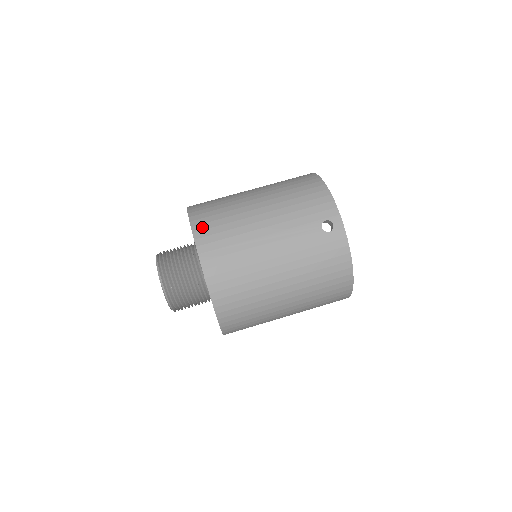
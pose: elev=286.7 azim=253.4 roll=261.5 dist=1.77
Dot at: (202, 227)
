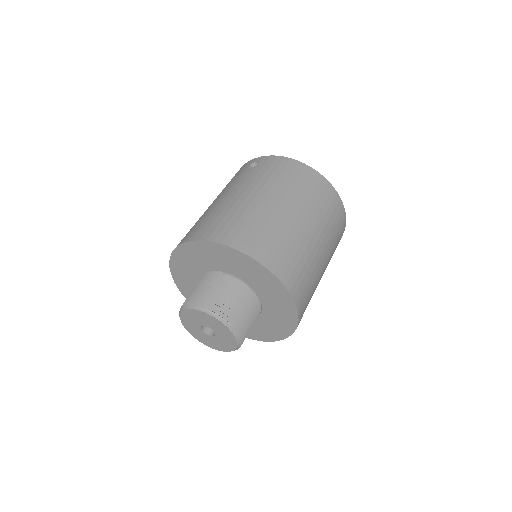
Dot at: occluded
